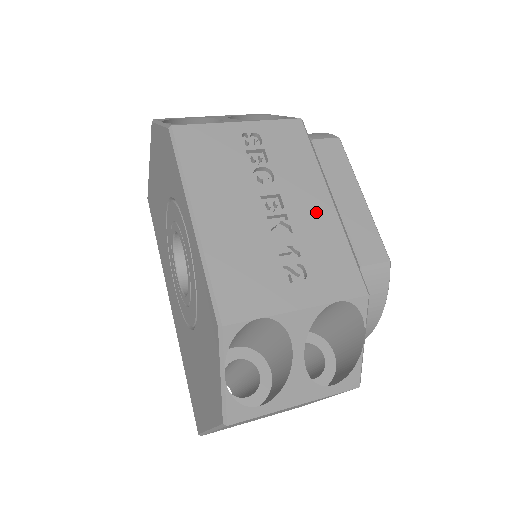
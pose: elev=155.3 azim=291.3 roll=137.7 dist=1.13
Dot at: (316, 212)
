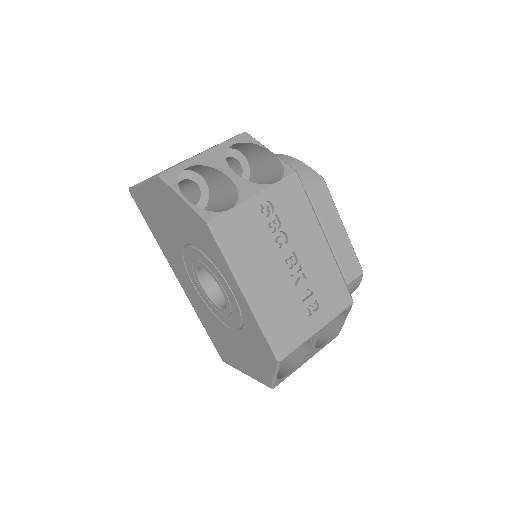
Dot at: (318, 255)
